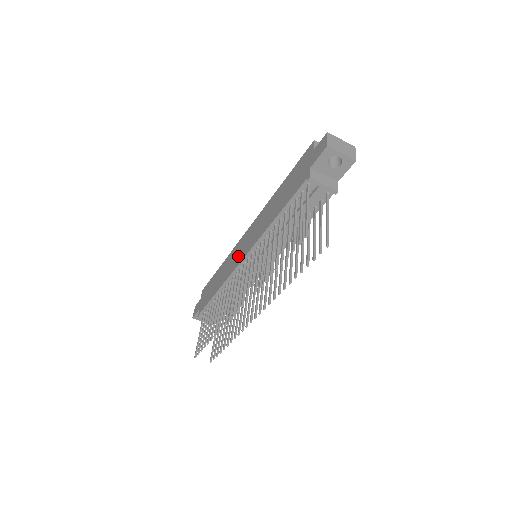
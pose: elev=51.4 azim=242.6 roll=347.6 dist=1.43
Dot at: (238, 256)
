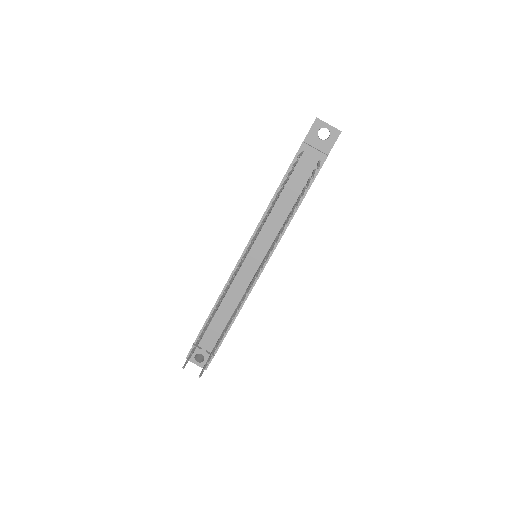
Dot at: occluded
